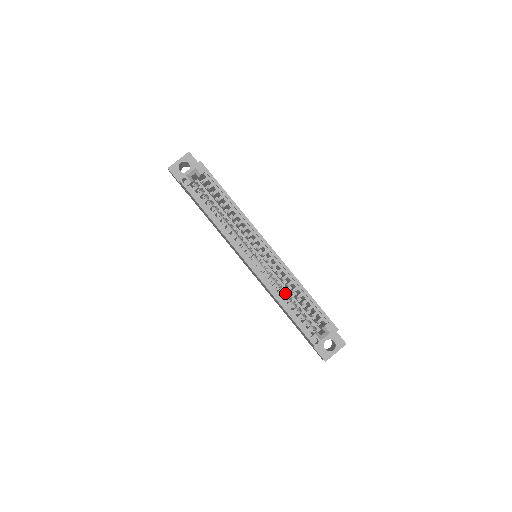
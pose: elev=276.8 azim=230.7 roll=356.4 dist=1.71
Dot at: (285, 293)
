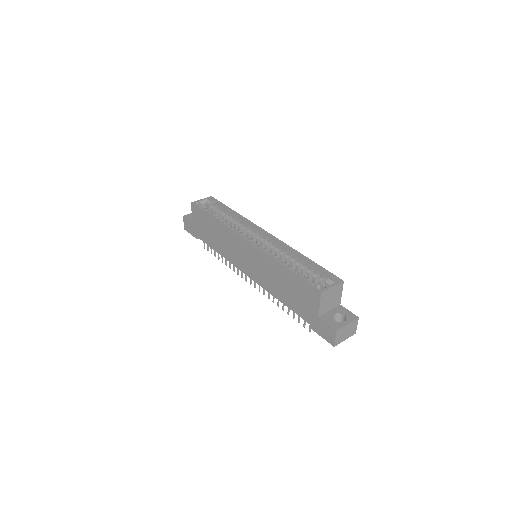
Dot at: occluded
